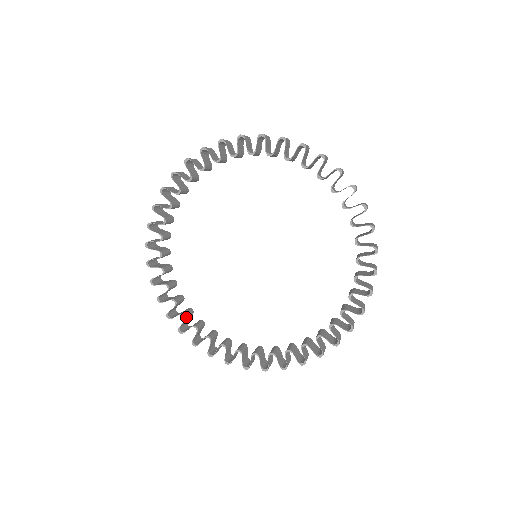
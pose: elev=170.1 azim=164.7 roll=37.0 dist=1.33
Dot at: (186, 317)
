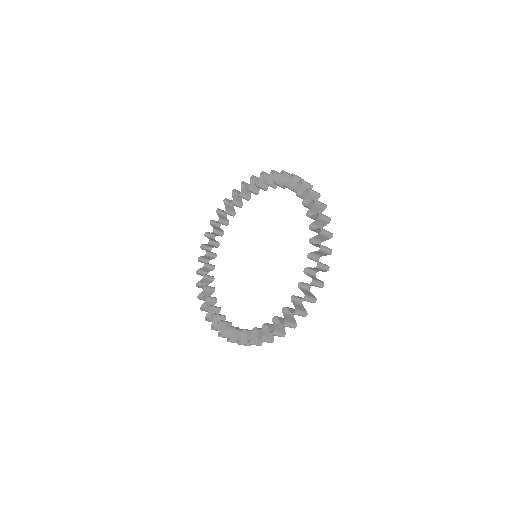
Dot at: (210, 307)
